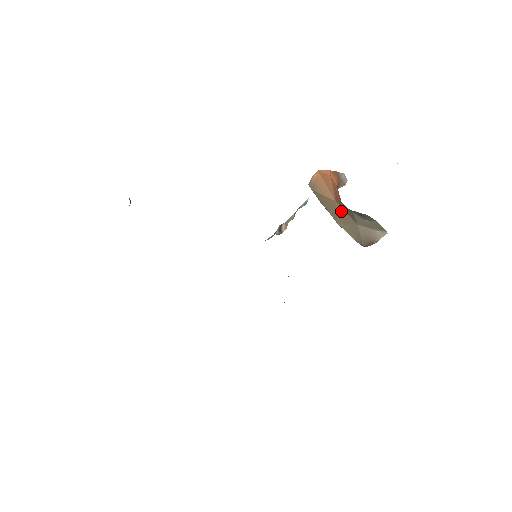
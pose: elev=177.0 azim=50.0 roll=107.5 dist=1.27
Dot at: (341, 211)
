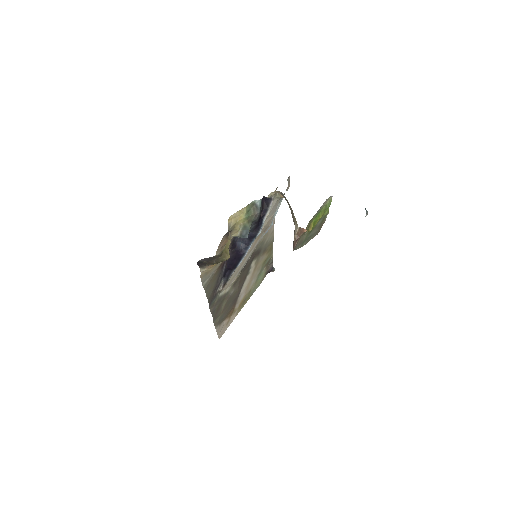
Dot at: occluded
